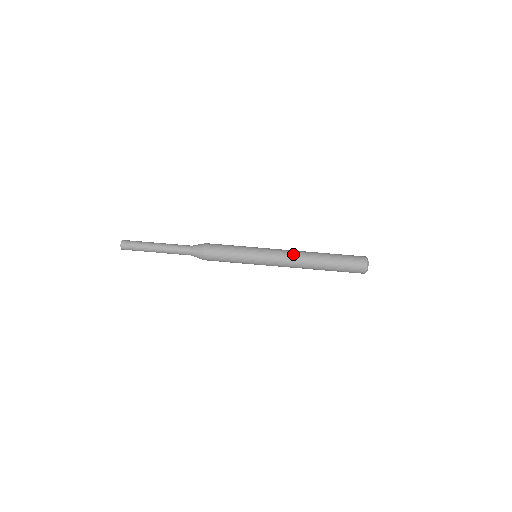
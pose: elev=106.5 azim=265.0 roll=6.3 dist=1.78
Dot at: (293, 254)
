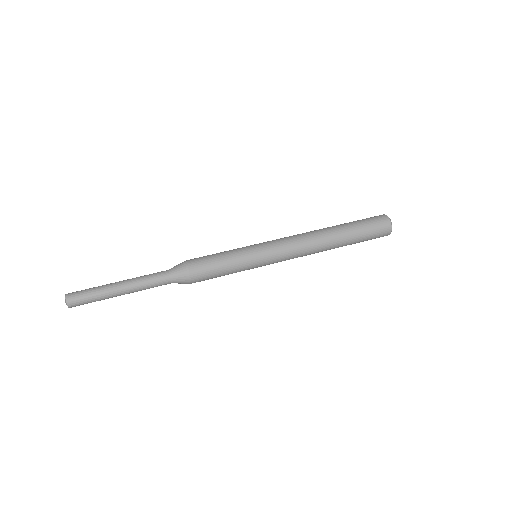
Dot at: (301, 235)
